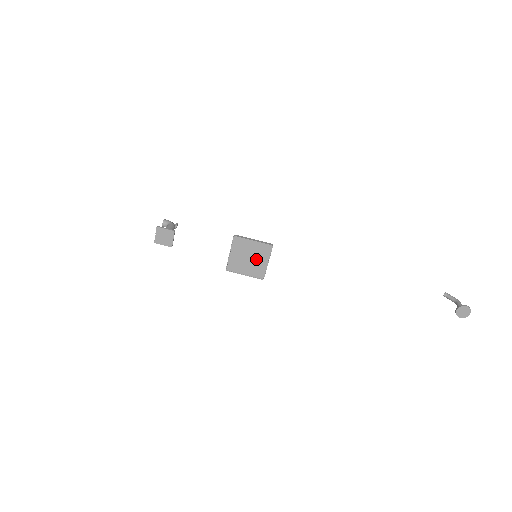
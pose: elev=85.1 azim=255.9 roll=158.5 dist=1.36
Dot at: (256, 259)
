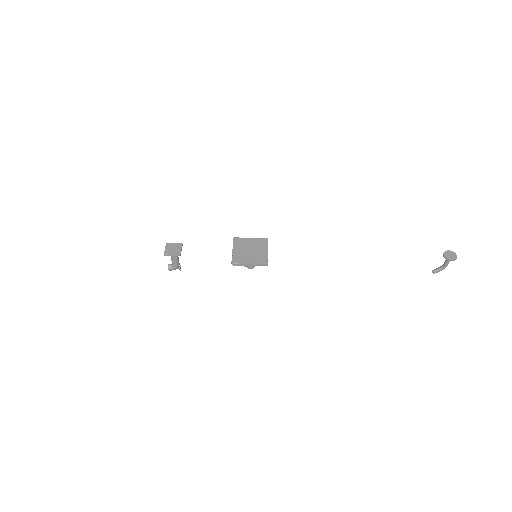
Dot at: (257, 250)
